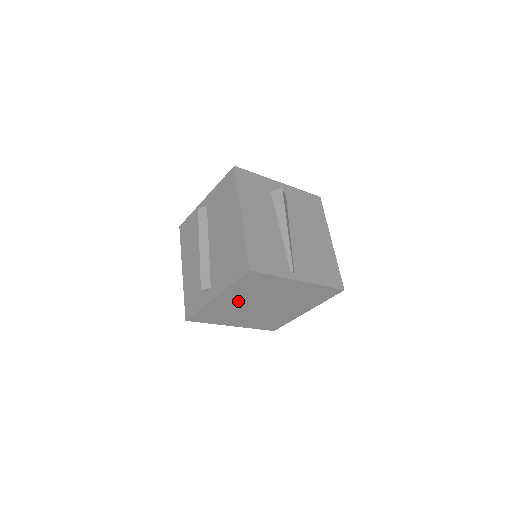
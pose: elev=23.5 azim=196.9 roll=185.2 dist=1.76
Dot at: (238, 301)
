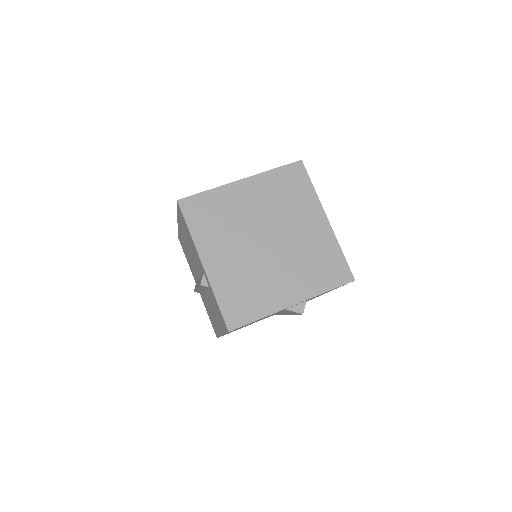
Dot at: (232, 253)
